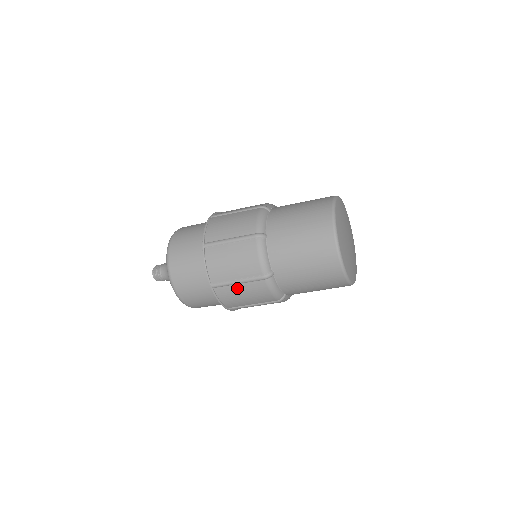
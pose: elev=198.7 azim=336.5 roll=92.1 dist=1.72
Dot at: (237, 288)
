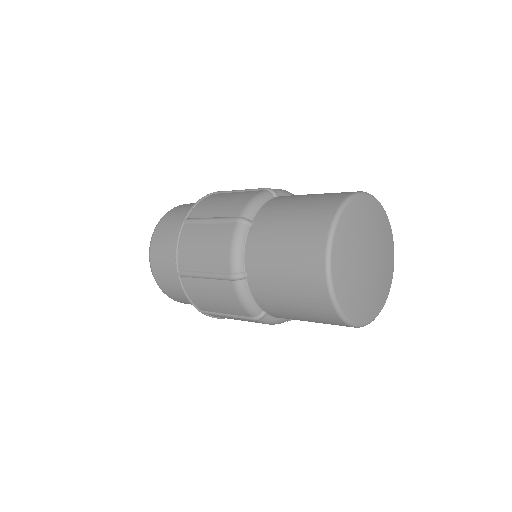
Dot at: (231, 318)
